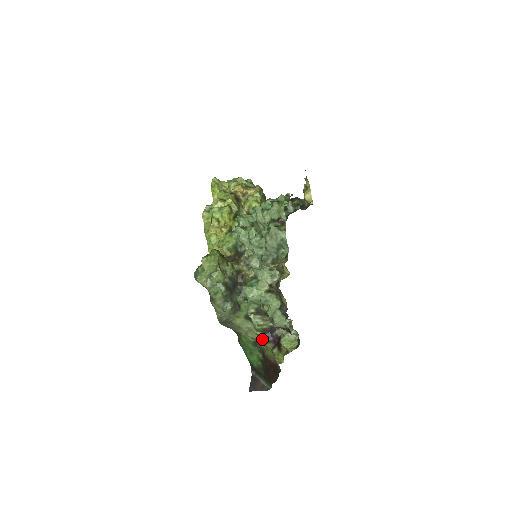
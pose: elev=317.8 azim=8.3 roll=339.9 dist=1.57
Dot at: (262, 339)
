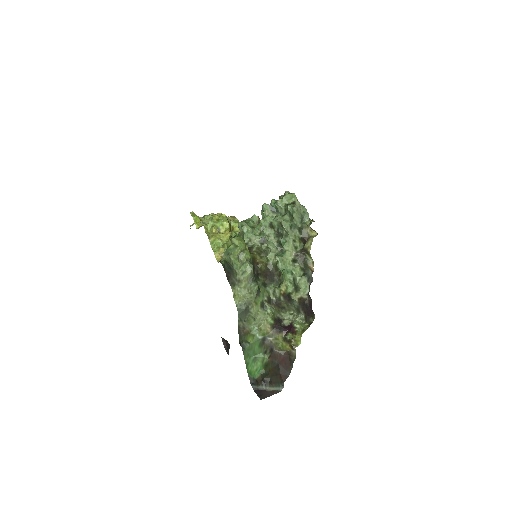
Dot at: (273, 331)
